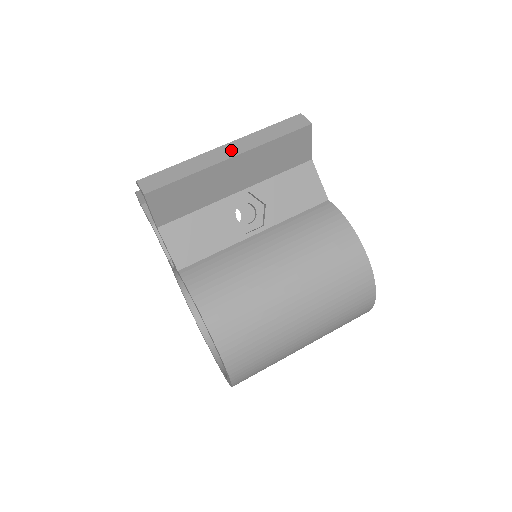
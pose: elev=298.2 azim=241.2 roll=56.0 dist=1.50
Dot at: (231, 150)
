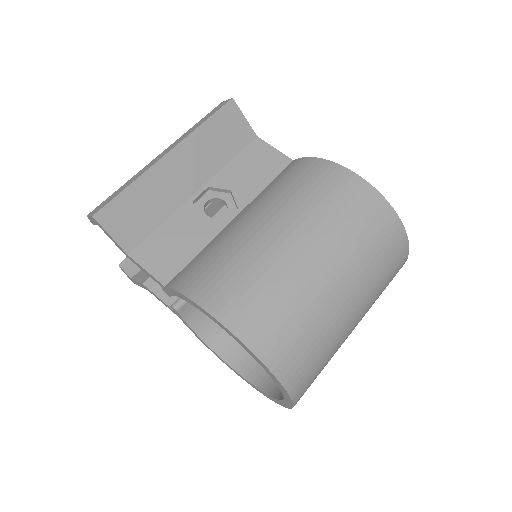
Dot at: (166, 151)
